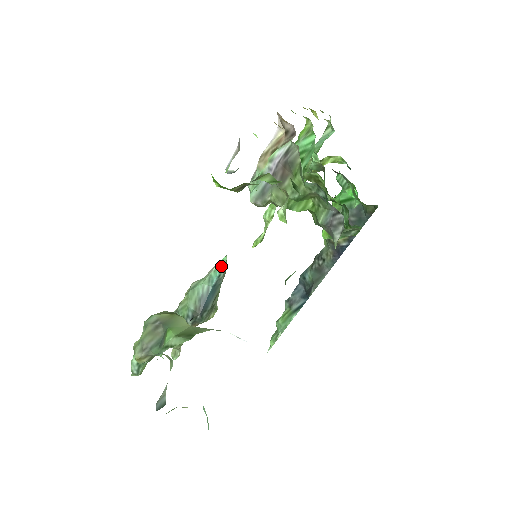
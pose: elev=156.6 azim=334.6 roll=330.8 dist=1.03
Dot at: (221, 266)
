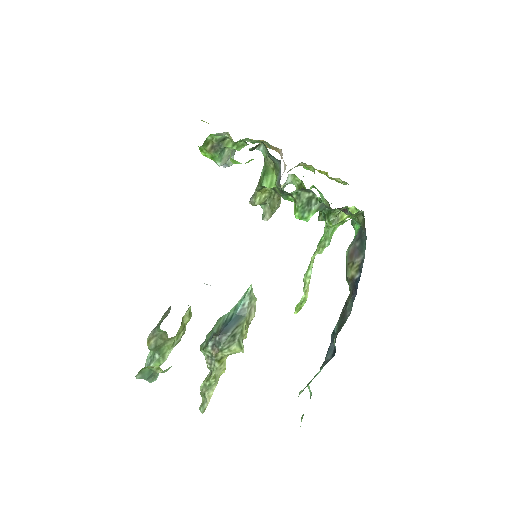
Dot at: (246, 294)
